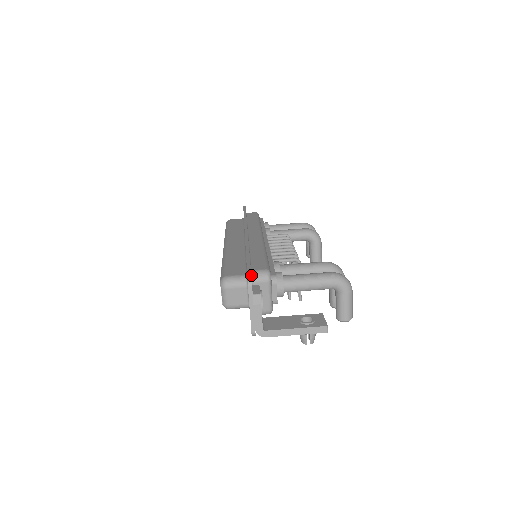
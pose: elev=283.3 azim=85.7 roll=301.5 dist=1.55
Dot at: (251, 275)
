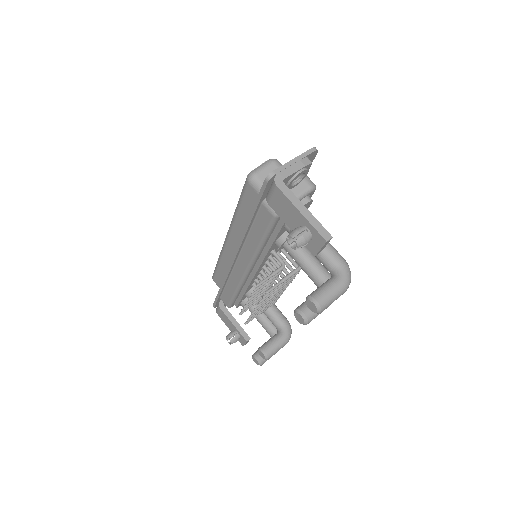
Dot at: occluded
